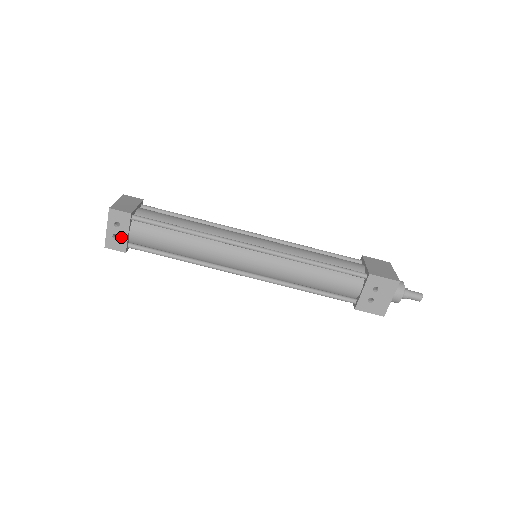
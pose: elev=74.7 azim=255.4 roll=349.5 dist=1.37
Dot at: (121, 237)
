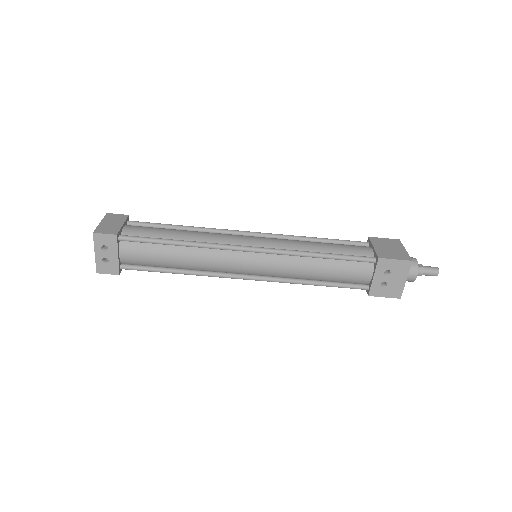
Dot at: (111, 260)
